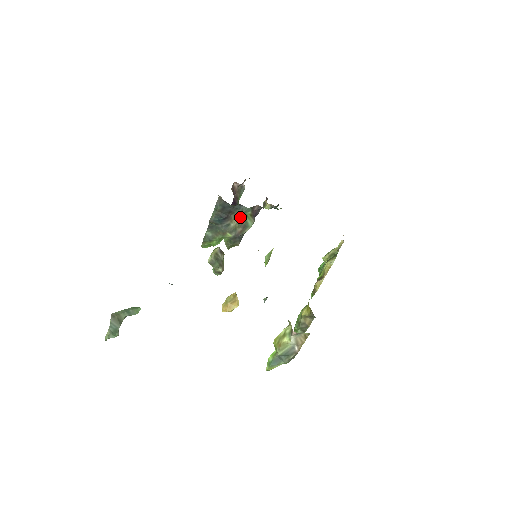
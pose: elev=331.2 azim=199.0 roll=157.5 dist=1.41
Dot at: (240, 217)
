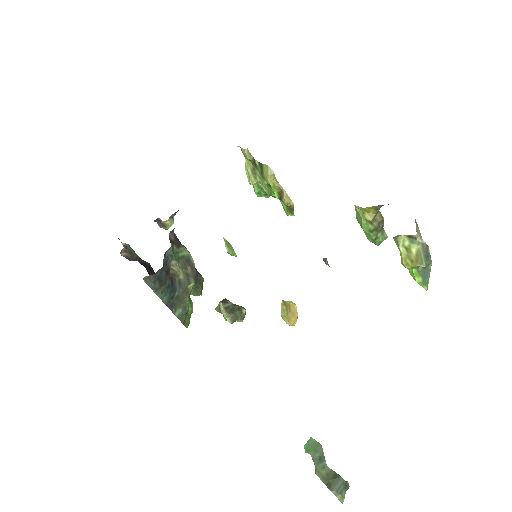
Dot at: (176, 262)
